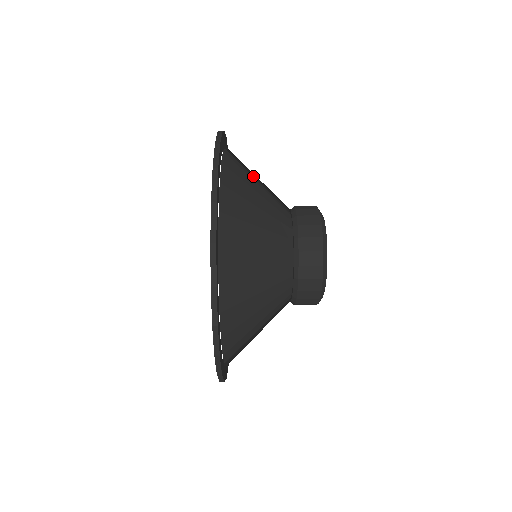
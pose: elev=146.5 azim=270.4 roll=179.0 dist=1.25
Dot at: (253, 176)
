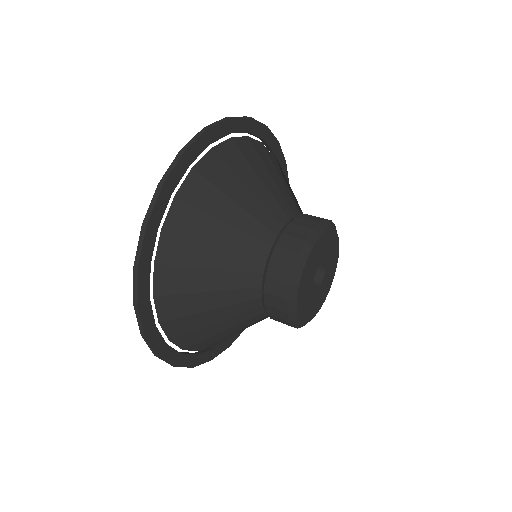
Dot at: (292, 193)
